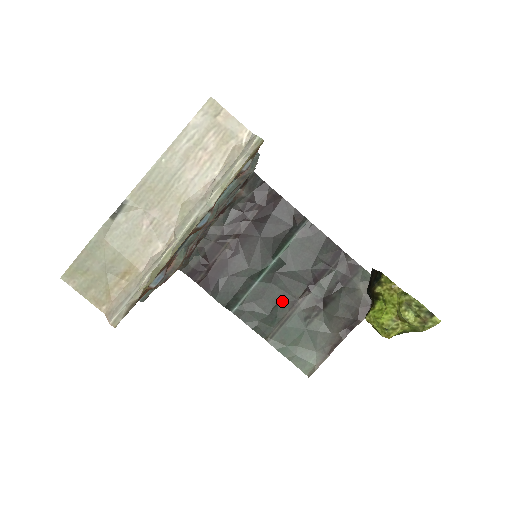
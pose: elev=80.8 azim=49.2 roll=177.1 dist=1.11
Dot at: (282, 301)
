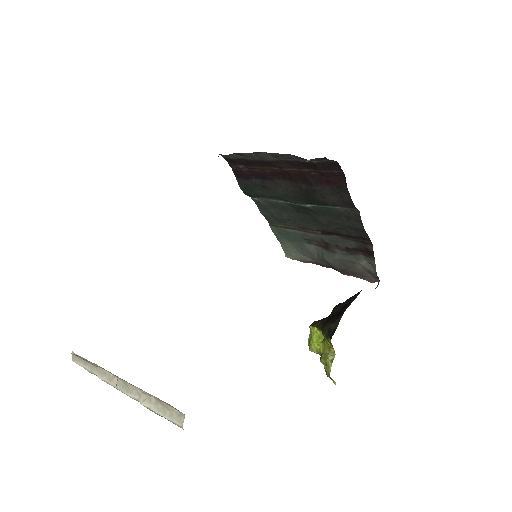
Dot at: (296, 221)
